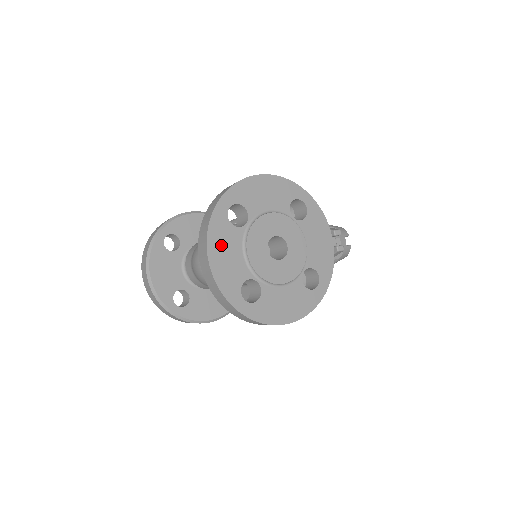
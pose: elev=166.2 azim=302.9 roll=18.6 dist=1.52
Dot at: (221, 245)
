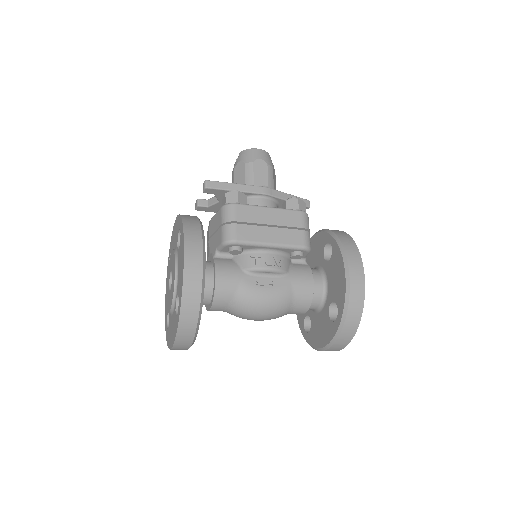
Dot at: occluded
